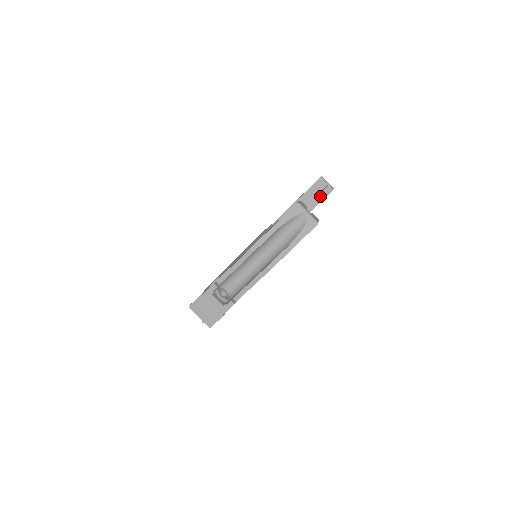
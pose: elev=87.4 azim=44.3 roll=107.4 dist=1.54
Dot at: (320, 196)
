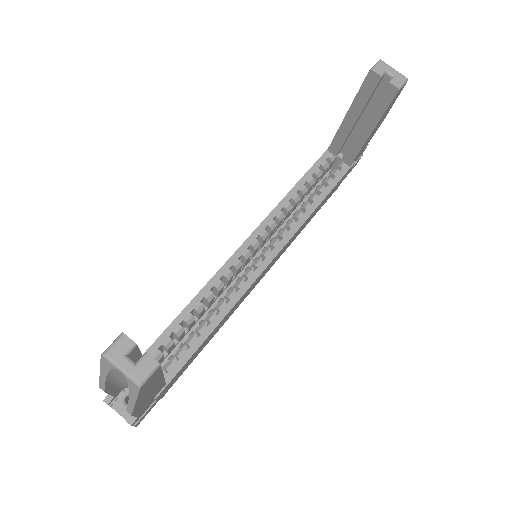
Dot at: (380, 103)
